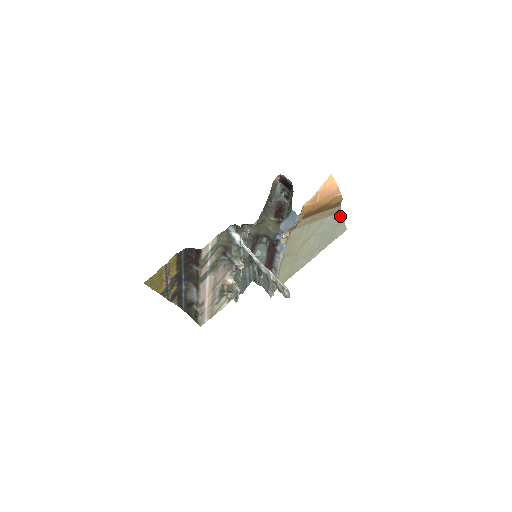
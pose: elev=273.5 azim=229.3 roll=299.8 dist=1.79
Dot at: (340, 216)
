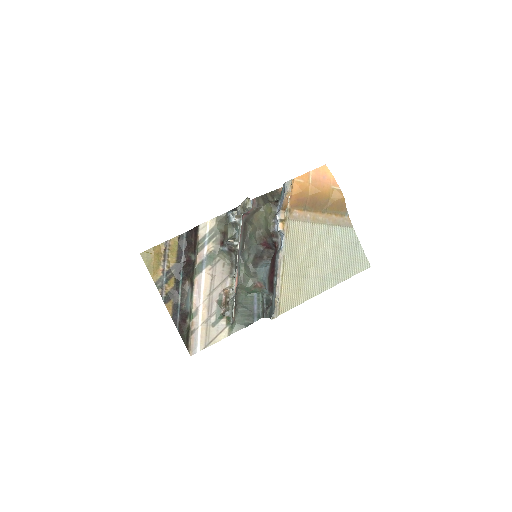
Dot at: (354, 237)
